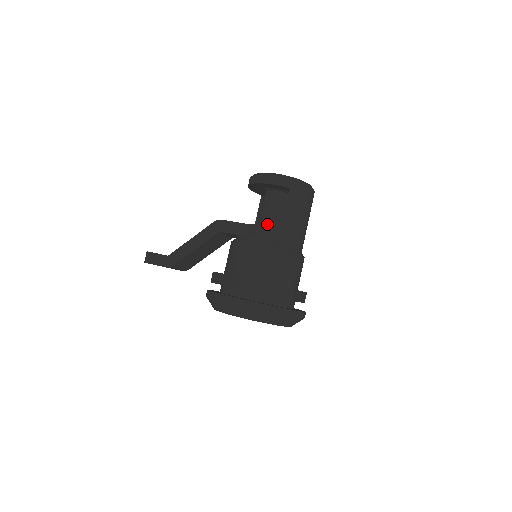
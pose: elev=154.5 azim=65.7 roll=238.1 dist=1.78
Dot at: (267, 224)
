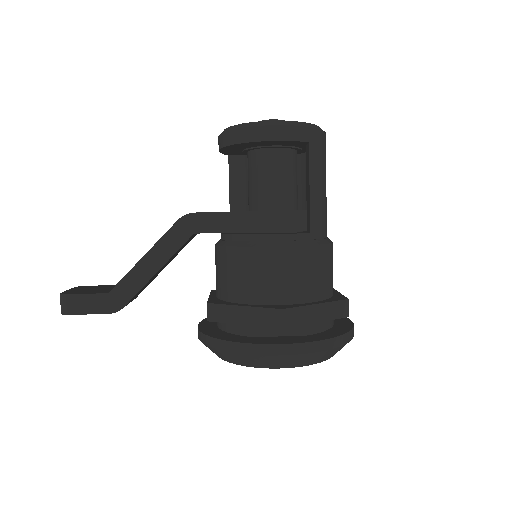
Dot at: (274, 206)
